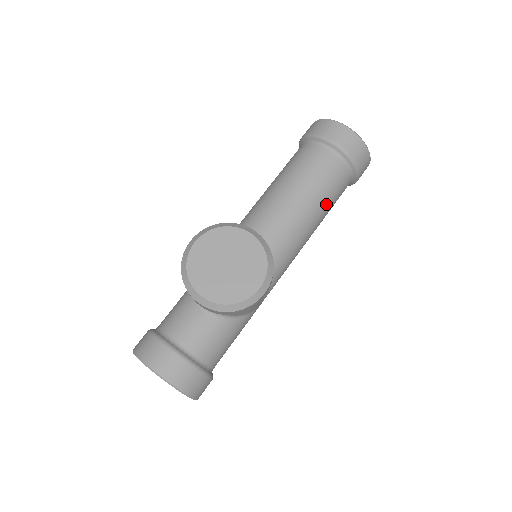
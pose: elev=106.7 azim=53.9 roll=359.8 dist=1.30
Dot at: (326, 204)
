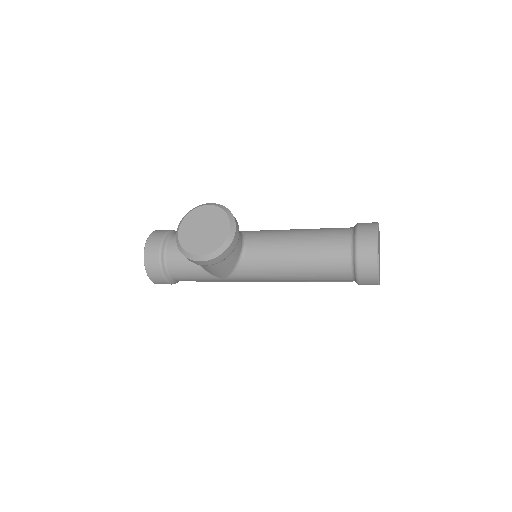
Dot at: (314, 271)
